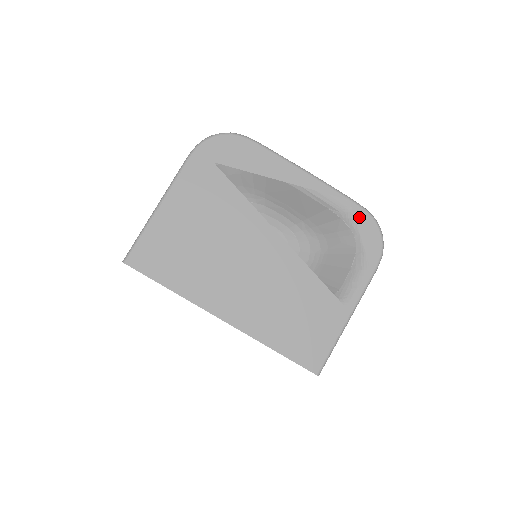
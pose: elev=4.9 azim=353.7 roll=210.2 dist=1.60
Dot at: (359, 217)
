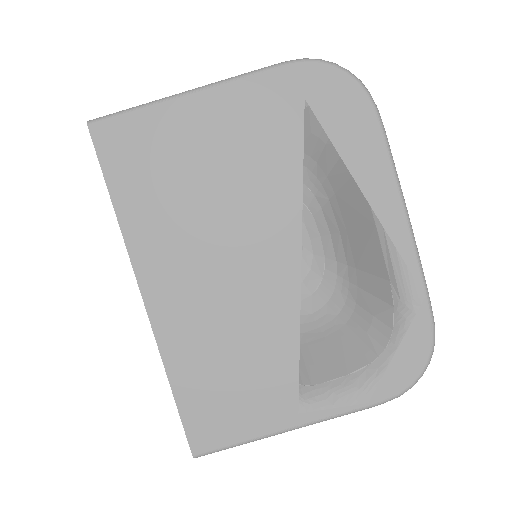
Dot at: (417, 327)
